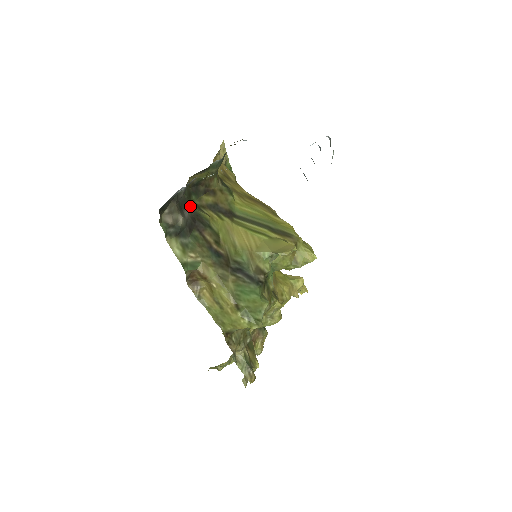
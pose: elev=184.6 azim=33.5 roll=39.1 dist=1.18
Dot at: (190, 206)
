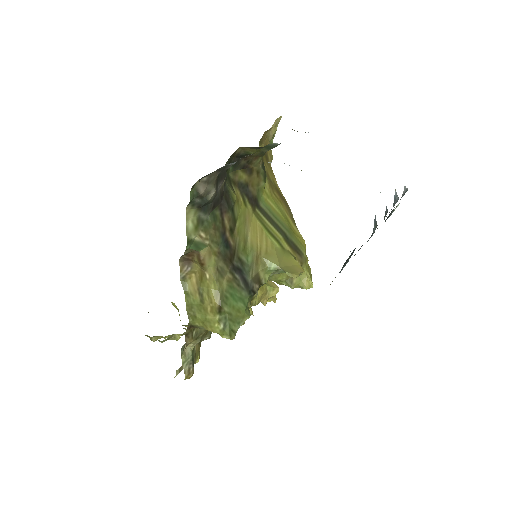
Dot at: (225, 179)
